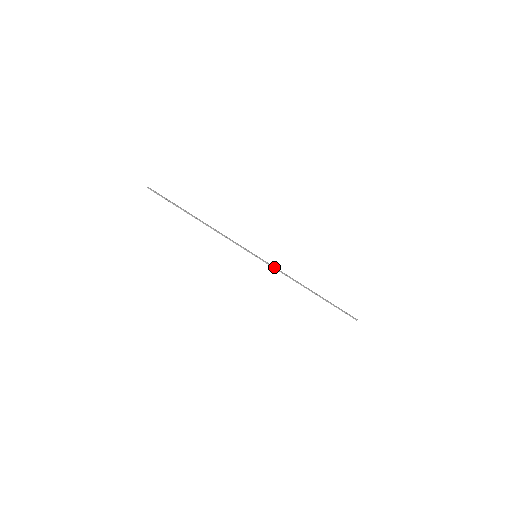
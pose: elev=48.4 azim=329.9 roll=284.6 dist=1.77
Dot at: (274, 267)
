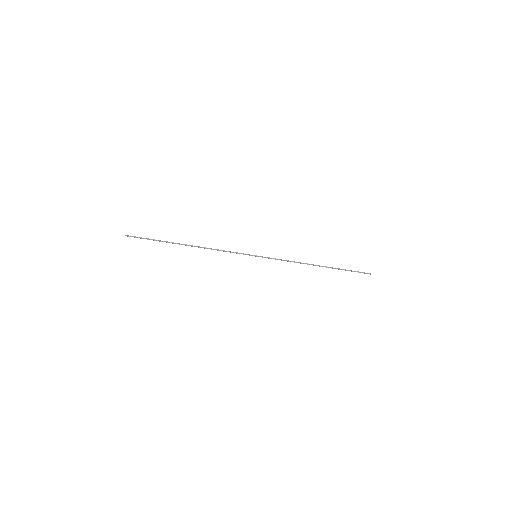
Dot at: (277, 259)
